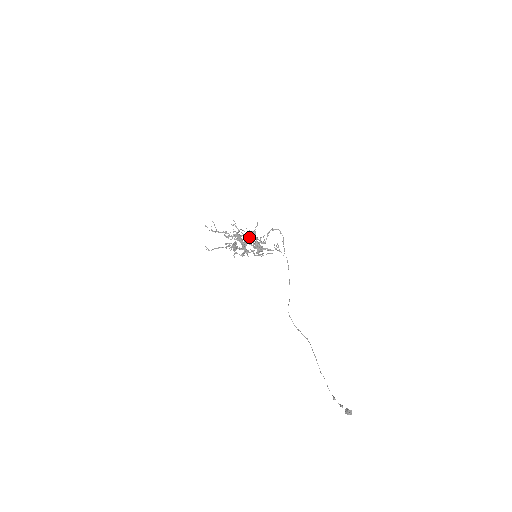
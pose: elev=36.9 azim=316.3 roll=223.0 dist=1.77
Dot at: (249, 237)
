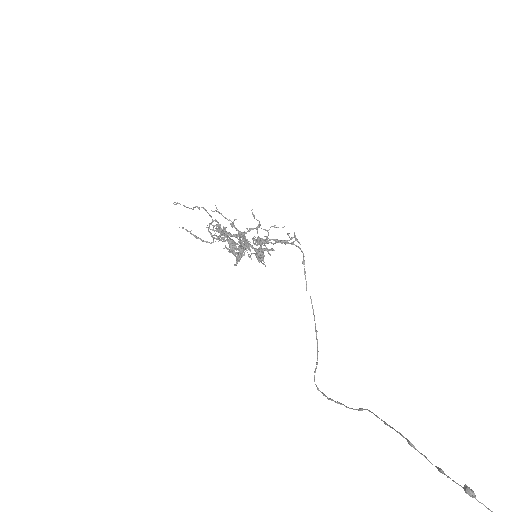
Dot at: occluded
